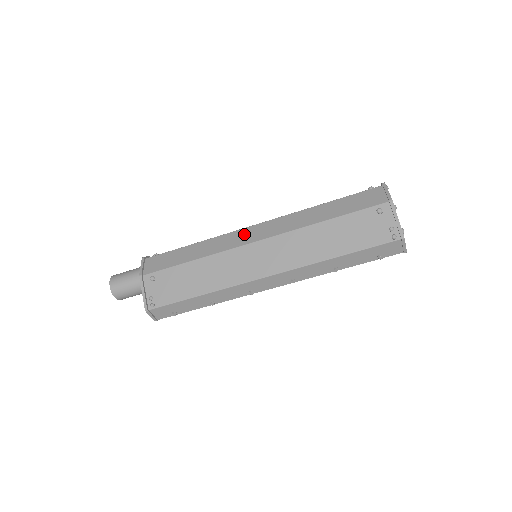
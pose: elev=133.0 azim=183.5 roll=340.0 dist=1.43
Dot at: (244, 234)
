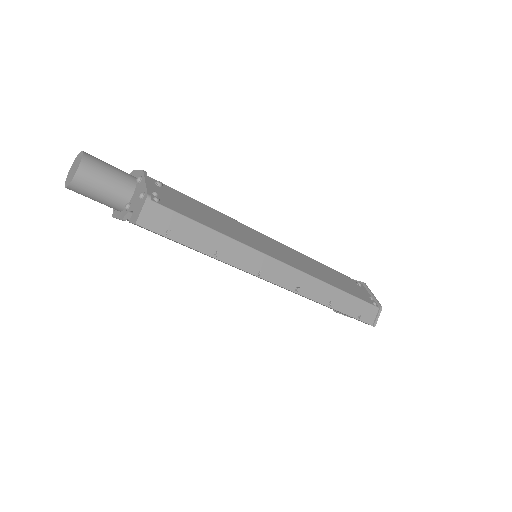
Dot at: occluded
